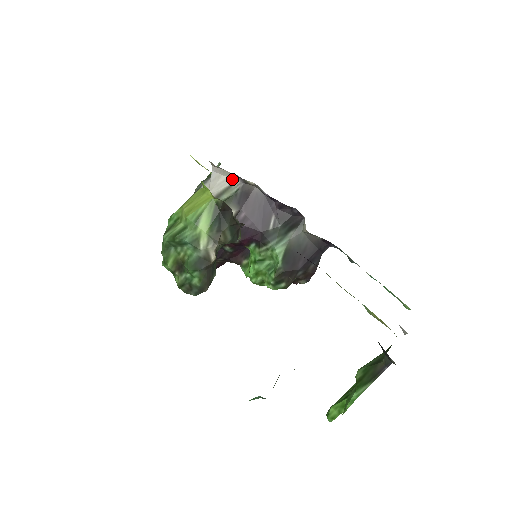
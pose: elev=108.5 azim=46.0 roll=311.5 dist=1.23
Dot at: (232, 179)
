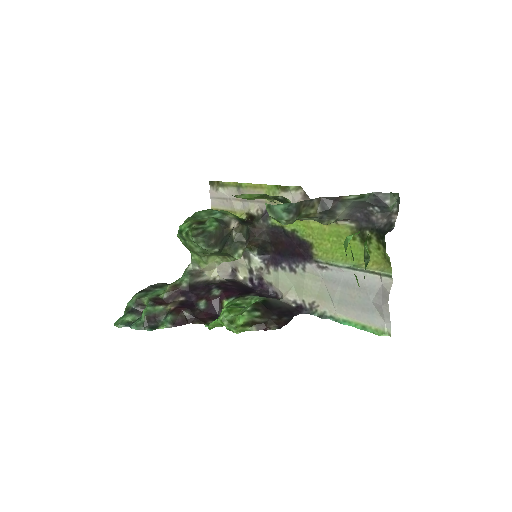
Dot at: (223, 278)
